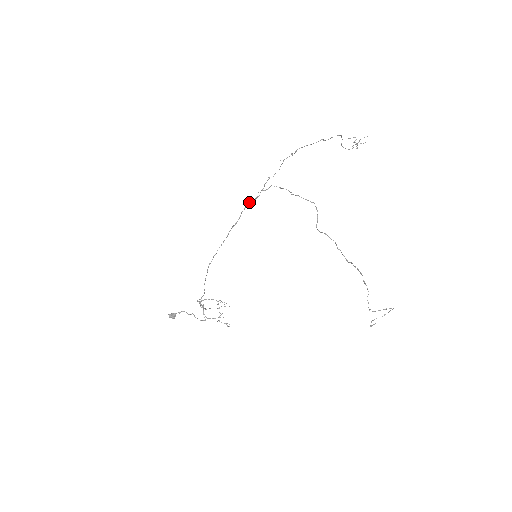
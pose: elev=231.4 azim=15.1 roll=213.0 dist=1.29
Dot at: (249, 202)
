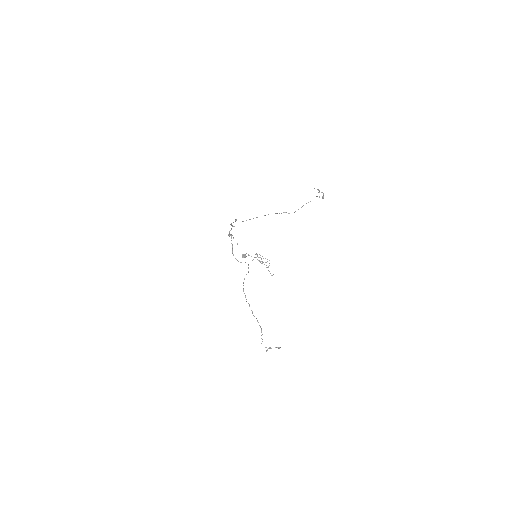
Dot at: (230, 234)
